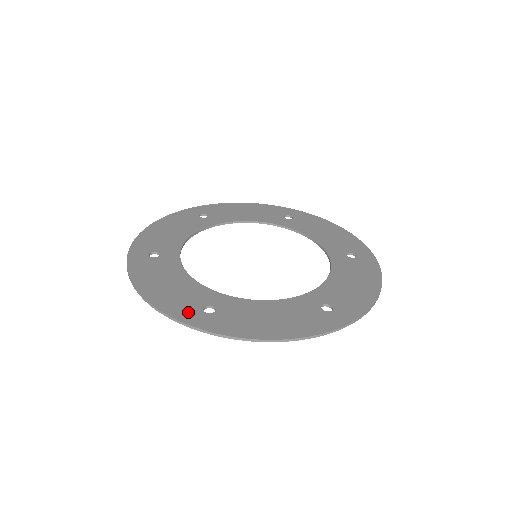
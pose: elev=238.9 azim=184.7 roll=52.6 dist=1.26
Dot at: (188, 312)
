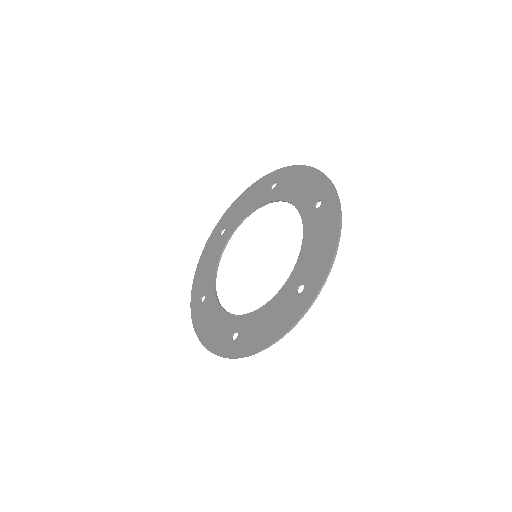
Dot at: (224, 346)
